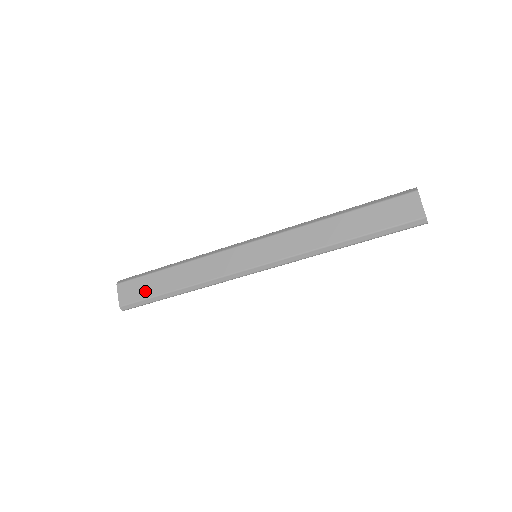
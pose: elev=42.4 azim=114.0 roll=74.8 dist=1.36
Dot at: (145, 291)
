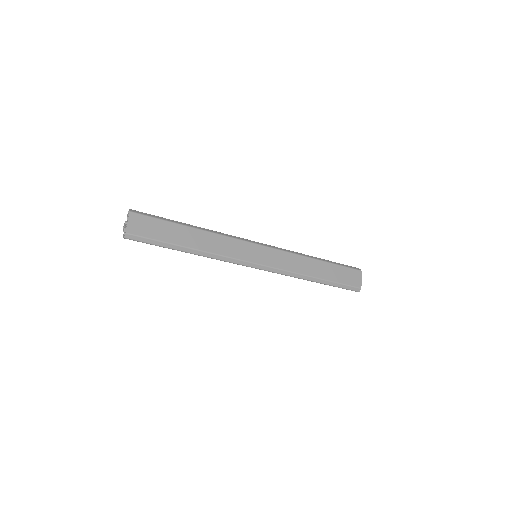
Dot at: (158, 233)
